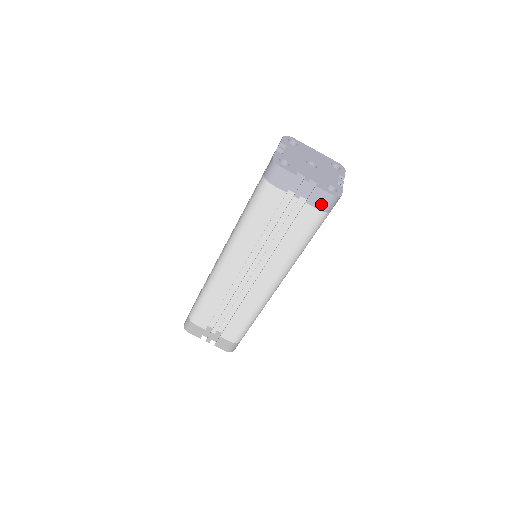
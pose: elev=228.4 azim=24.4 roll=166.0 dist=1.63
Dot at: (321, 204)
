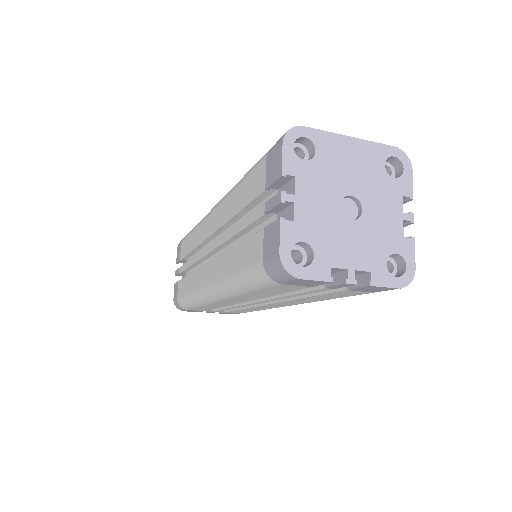
Dot at: (376, 291)
